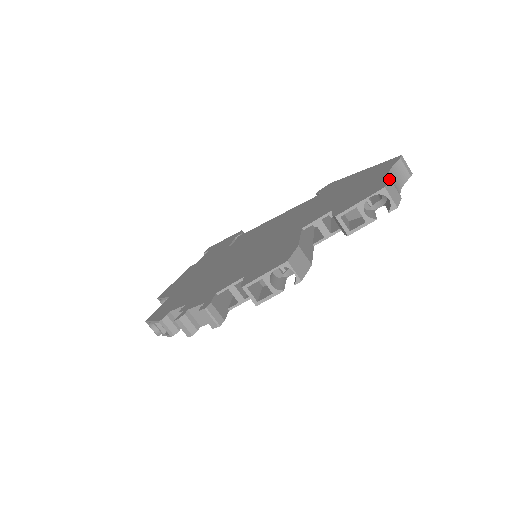
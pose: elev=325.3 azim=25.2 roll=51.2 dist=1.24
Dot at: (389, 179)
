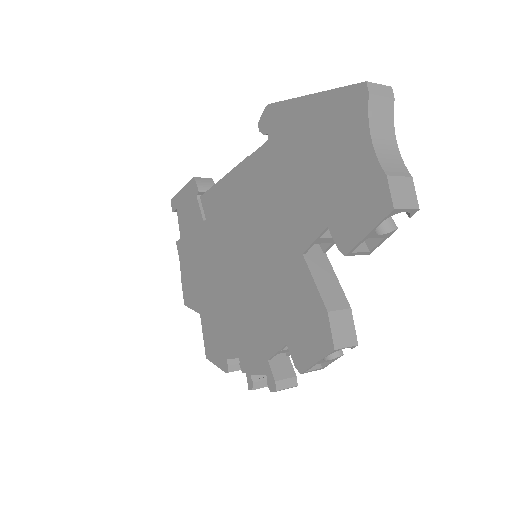
Dot at: (387, 179)
